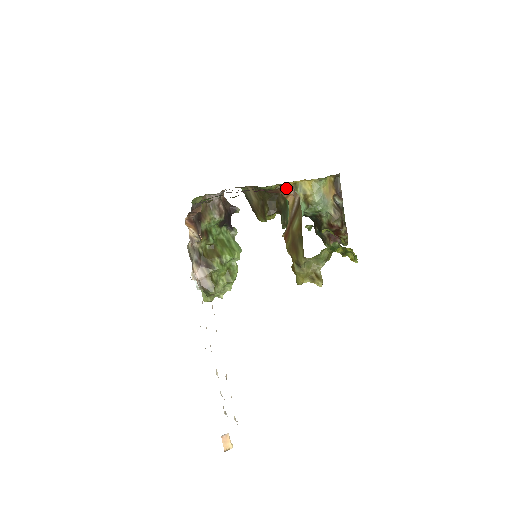
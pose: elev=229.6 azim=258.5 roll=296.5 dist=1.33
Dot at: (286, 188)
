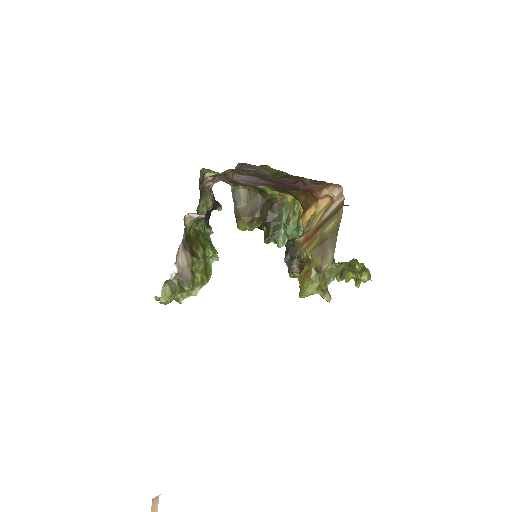
Dot at: (330, 187)
